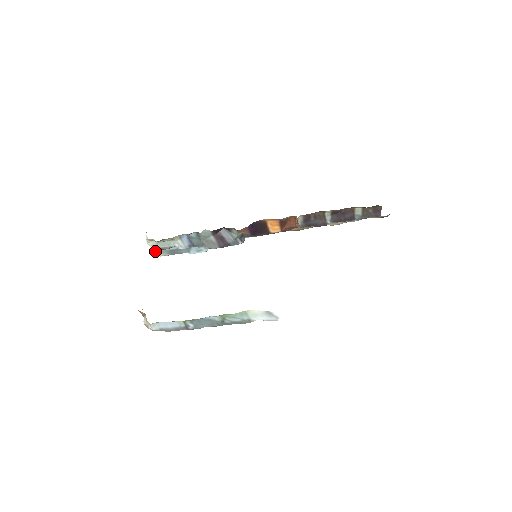
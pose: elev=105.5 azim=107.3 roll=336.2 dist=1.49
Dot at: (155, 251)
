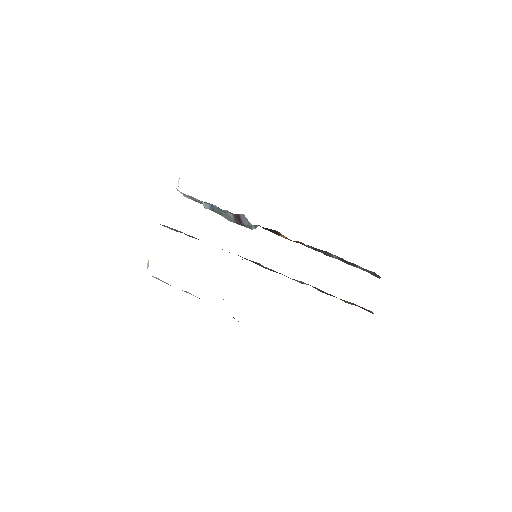
Dot at: occluded
